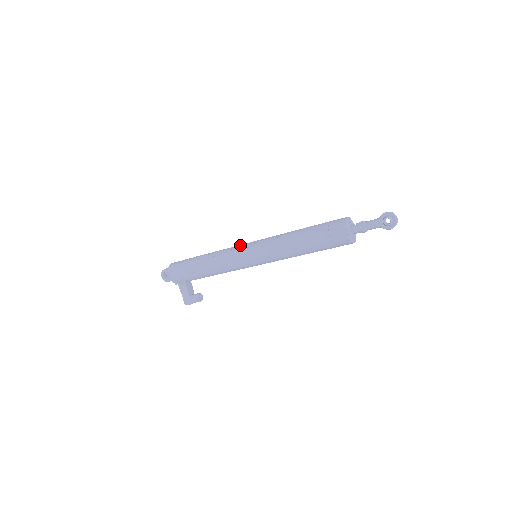
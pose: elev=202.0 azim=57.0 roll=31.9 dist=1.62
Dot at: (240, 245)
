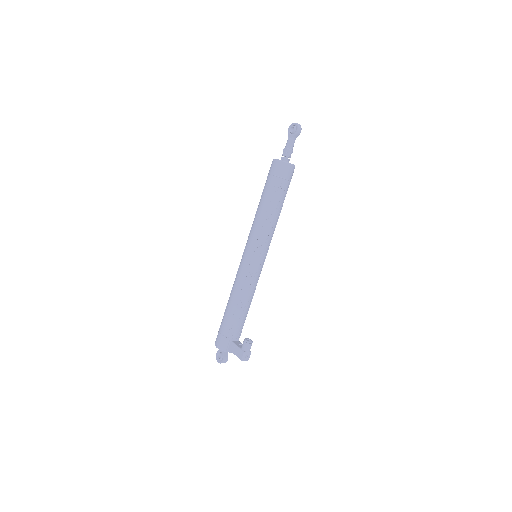
Dot at: occluded
